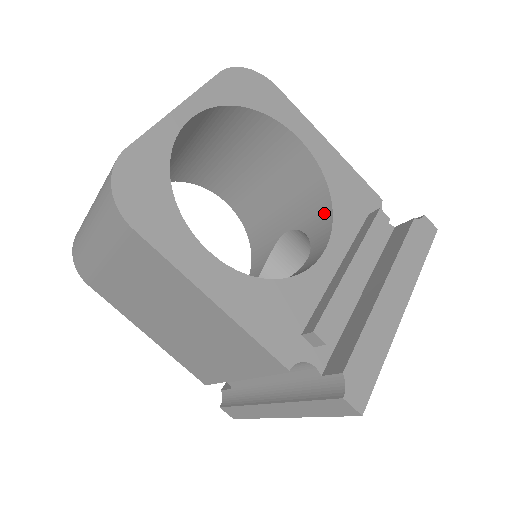
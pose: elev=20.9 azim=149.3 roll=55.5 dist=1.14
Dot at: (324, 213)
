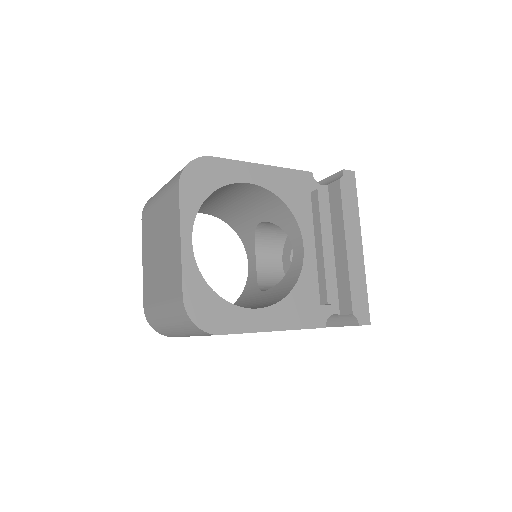
Dot at: (286, 215)
